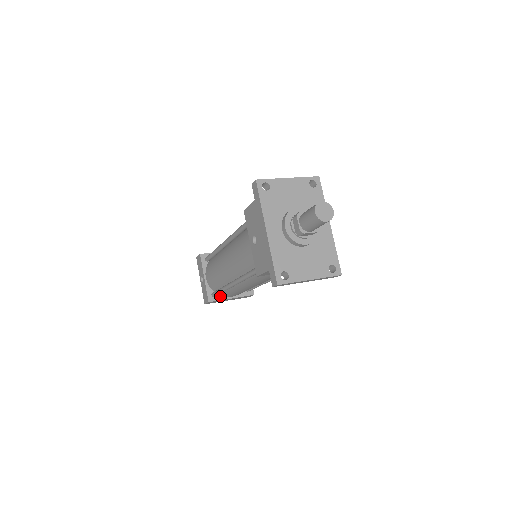
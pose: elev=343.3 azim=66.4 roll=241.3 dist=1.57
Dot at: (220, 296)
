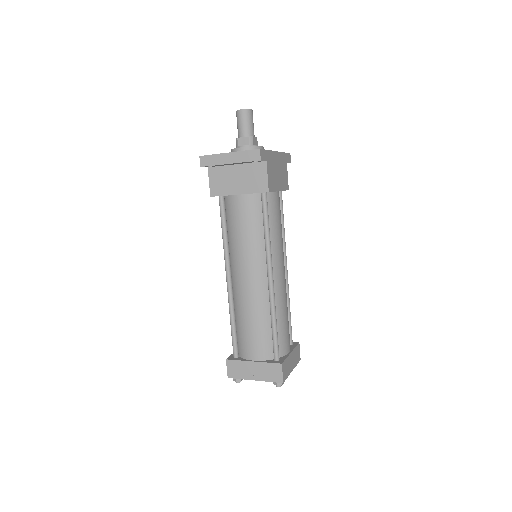
Dot at: (242, 358)
